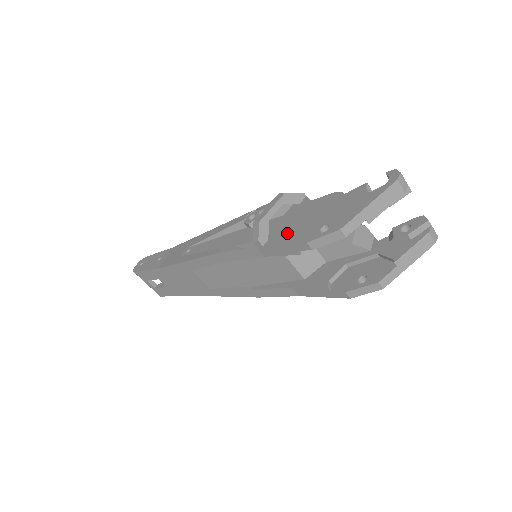
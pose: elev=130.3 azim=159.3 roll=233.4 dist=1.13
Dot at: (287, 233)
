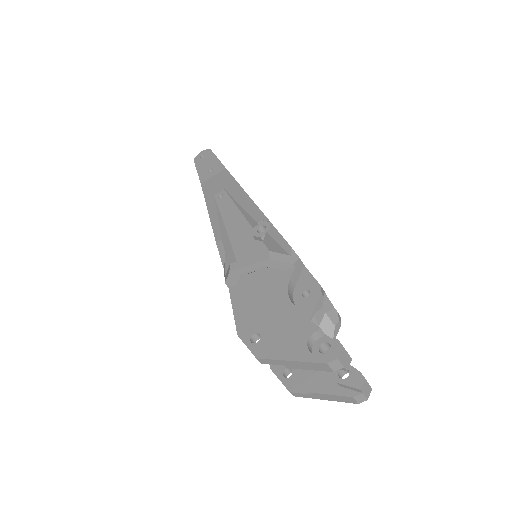
Dot at: (245, 299)
